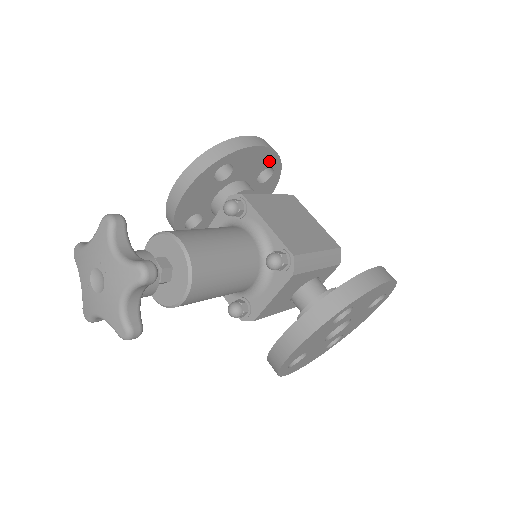
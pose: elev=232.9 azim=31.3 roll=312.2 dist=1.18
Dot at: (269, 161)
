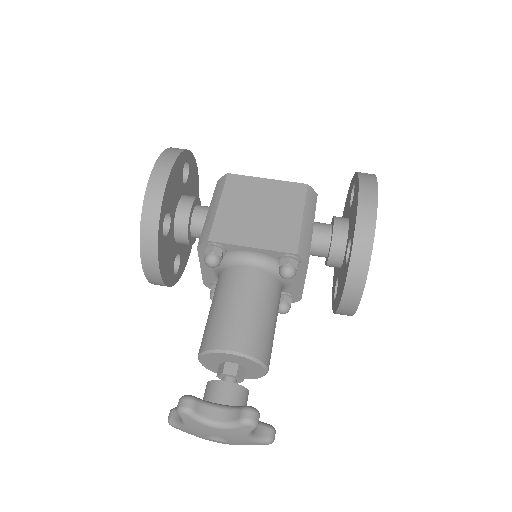
Dot at: (180, 165)
